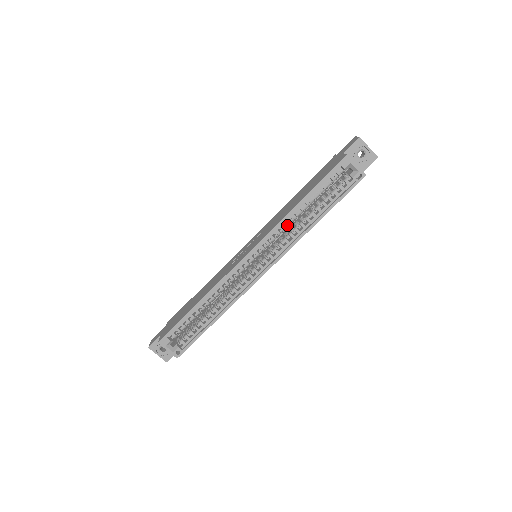
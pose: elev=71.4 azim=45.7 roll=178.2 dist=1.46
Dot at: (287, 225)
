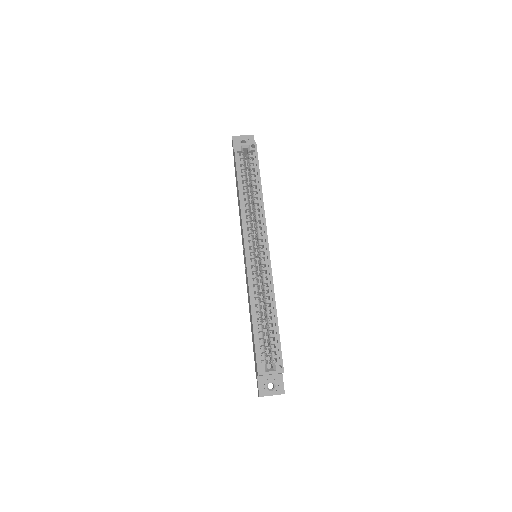
Dot at: (250, 215)
